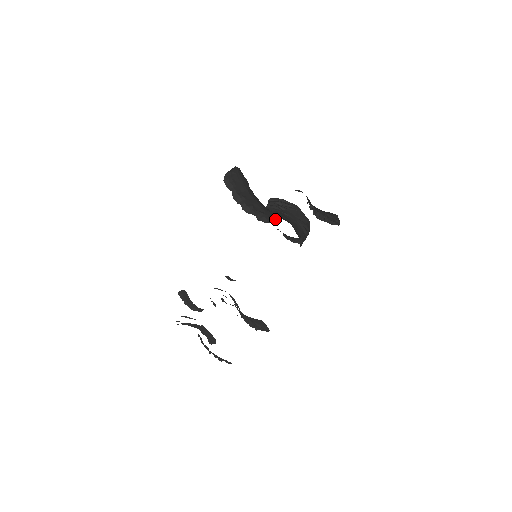
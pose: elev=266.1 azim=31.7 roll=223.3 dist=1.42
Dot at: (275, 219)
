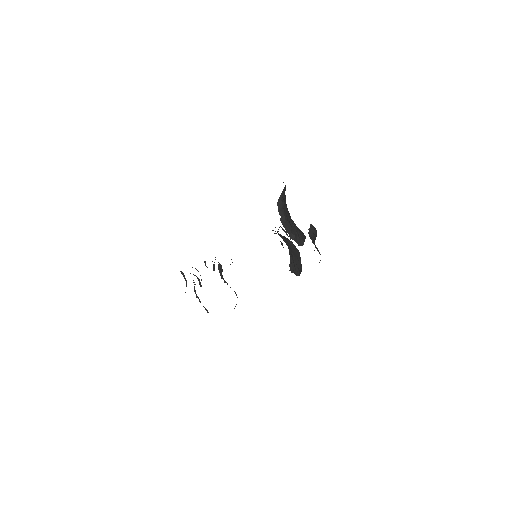
Dot at: (285, 231)
